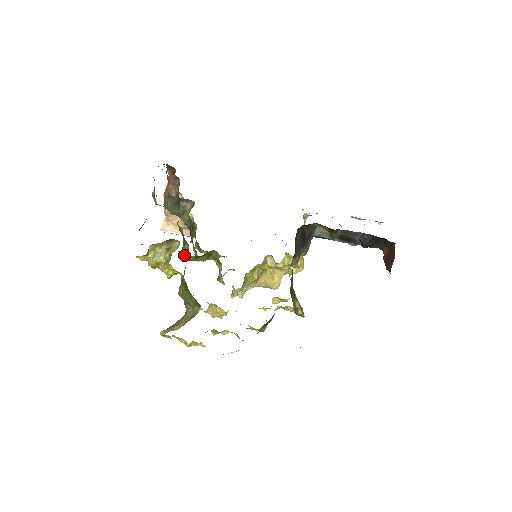
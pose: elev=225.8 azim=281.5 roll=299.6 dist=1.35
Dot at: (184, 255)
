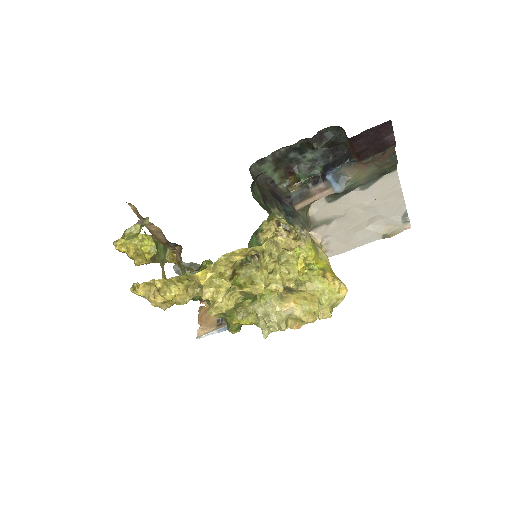
Dot at: occluded
